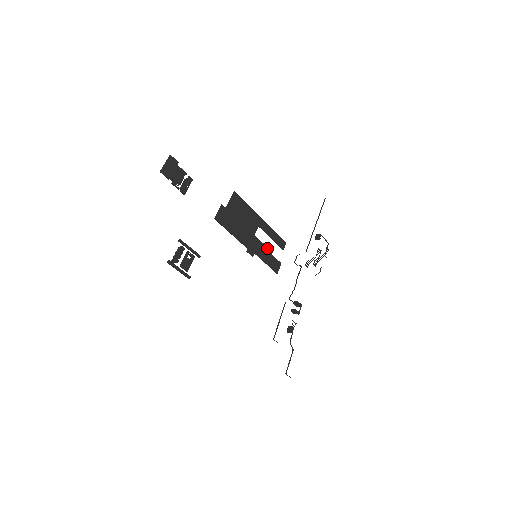
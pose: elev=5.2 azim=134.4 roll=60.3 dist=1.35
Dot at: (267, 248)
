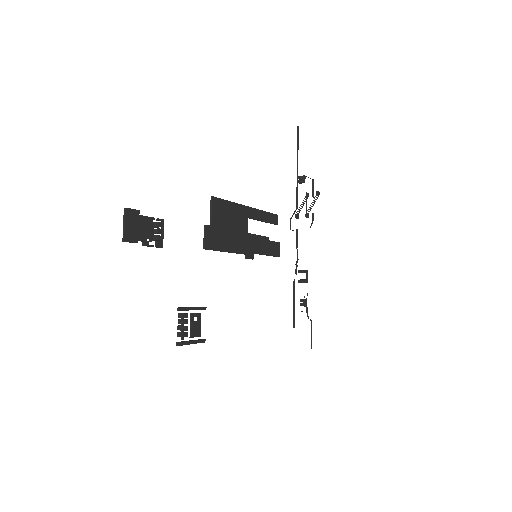
Dot at: (263, 237)
